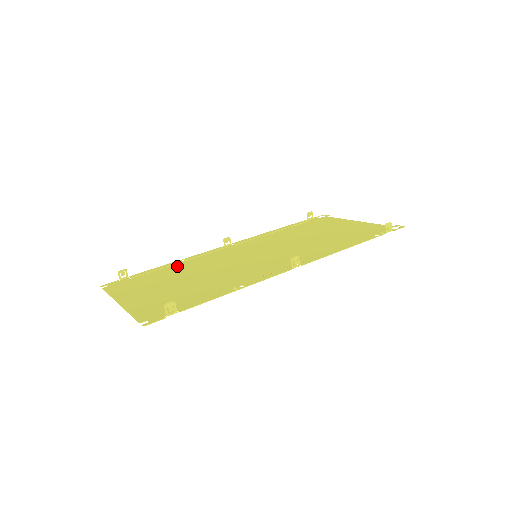
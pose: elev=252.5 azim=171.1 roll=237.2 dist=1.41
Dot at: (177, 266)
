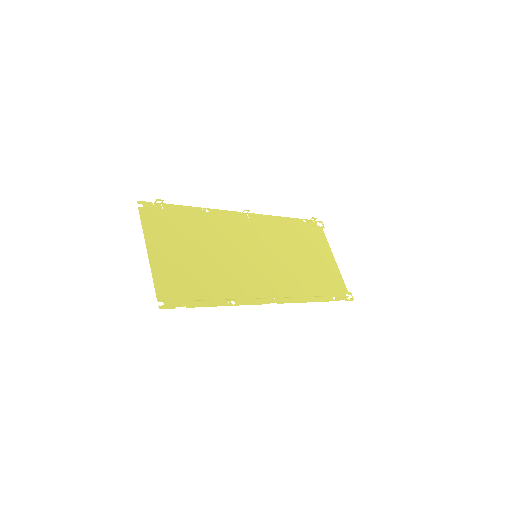
Dot at: (200, 219)
